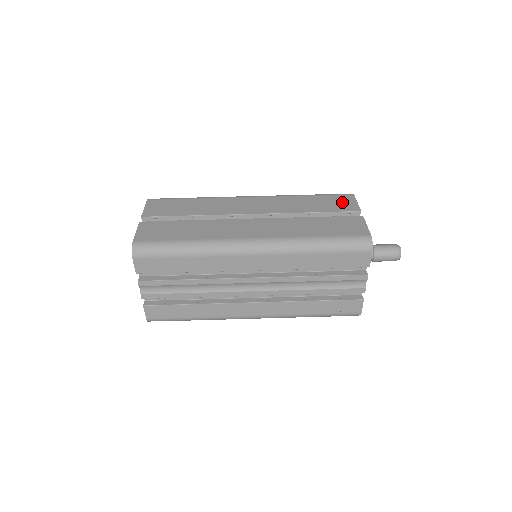
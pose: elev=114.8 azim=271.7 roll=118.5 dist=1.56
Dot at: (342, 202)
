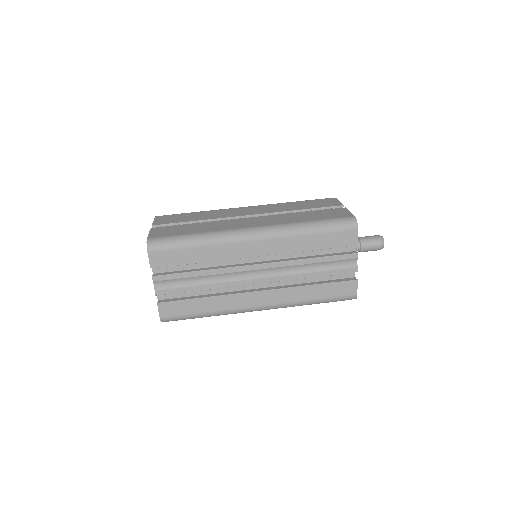
Dot at: (326, 202)
